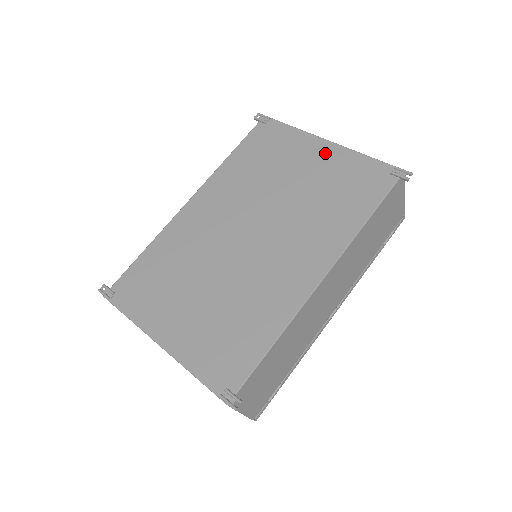
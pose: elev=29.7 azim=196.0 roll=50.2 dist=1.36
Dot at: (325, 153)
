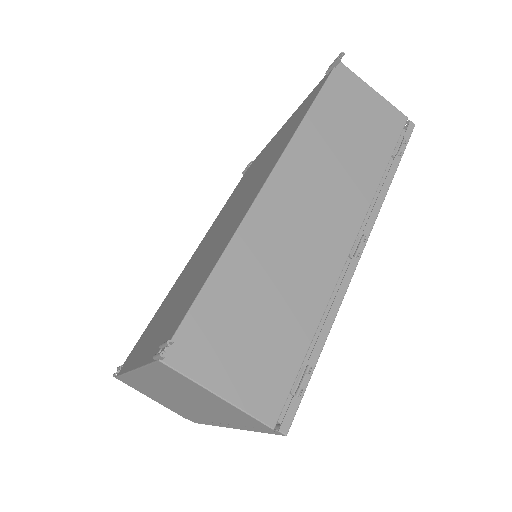
Dot at: (283, 128)
